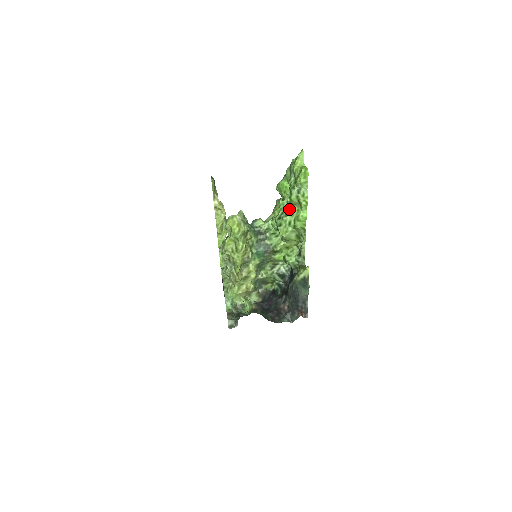
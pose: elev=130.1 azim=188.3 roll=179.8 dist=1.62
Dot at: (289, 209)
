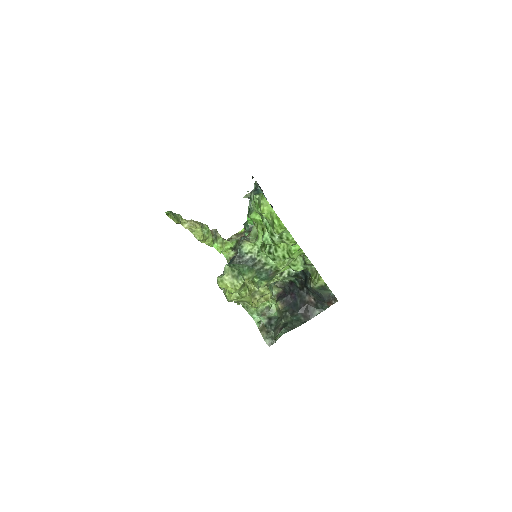
Dot at: occluded
